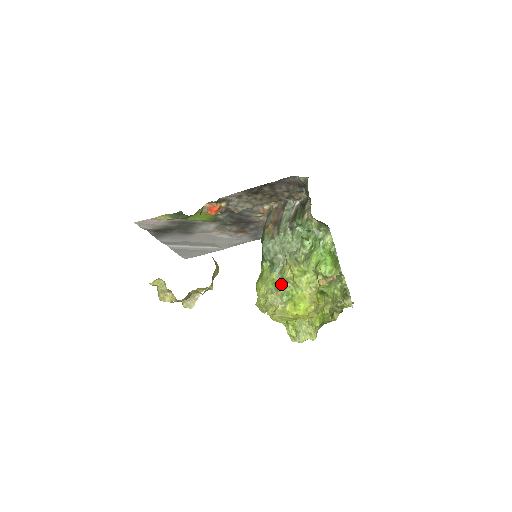
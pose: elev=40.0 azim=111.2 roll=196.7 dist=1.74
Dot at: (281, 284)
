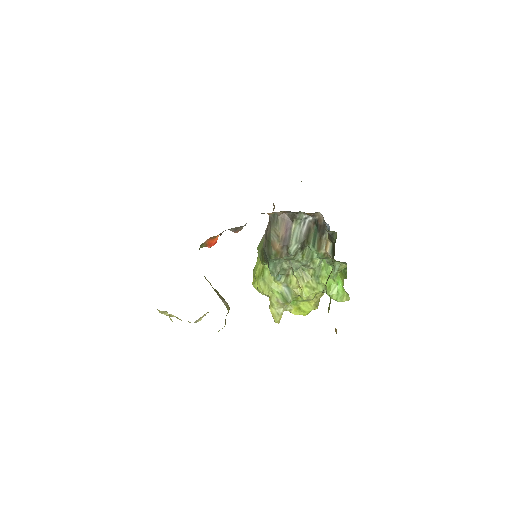
Dot at: (288, 297)
